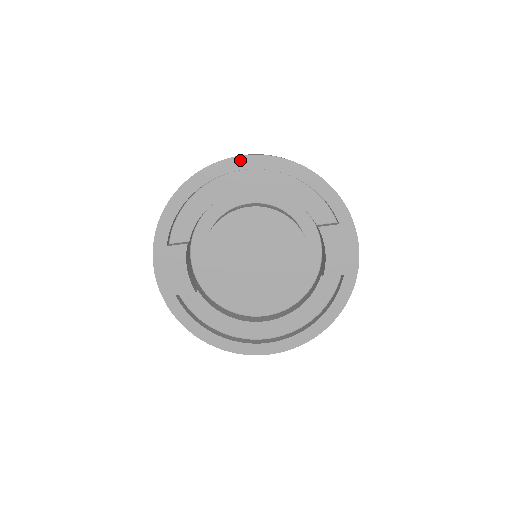
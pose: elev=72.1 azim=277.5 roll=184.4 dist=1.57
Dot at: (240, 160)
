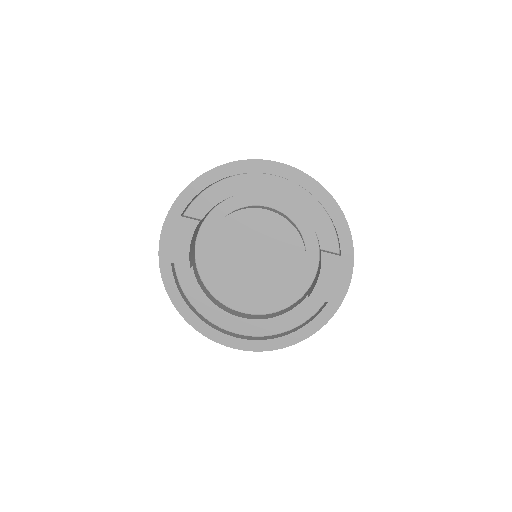
Dot at: (275, 165)
